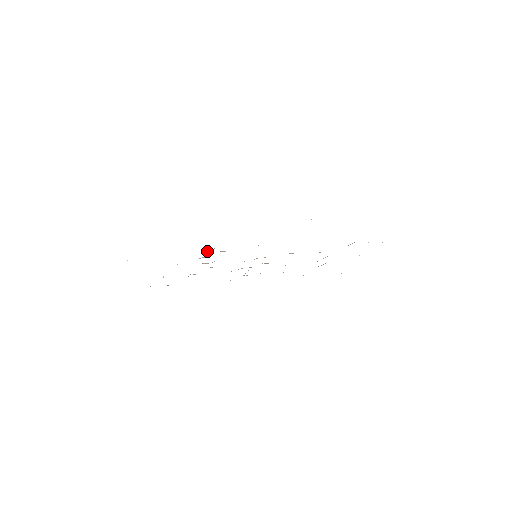
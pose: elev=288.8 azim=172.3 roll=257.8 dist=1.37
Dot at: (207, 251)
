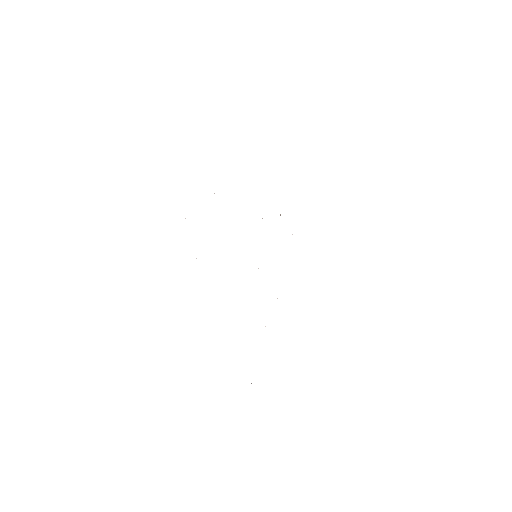
Dot at: occluded
